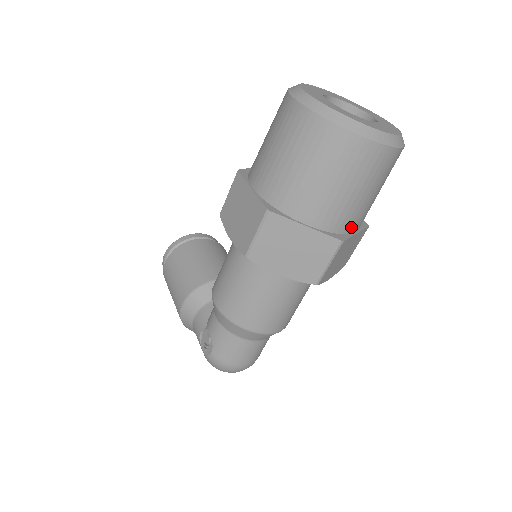
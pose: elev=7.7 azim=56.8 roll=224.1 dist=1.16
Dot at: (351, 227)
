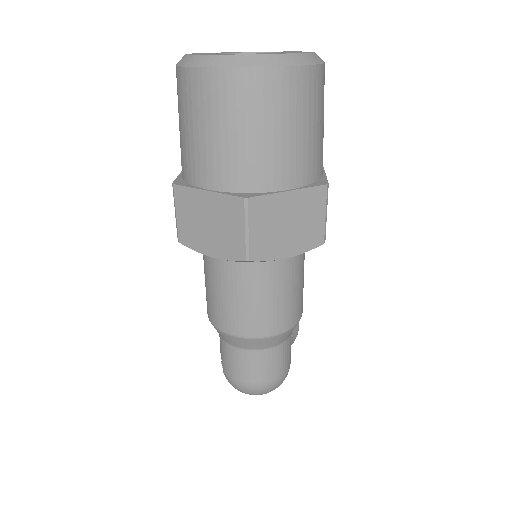
Dot at: (268, 183)
